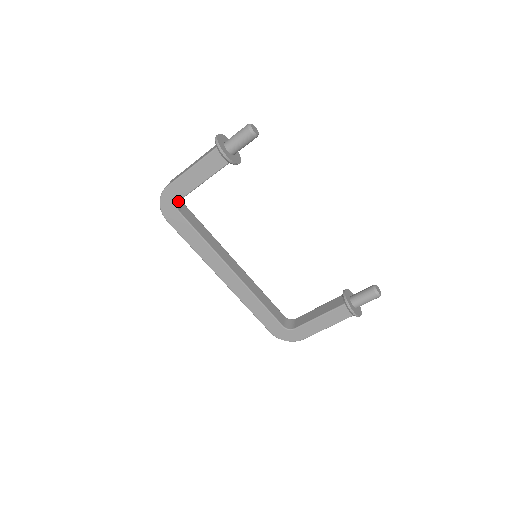
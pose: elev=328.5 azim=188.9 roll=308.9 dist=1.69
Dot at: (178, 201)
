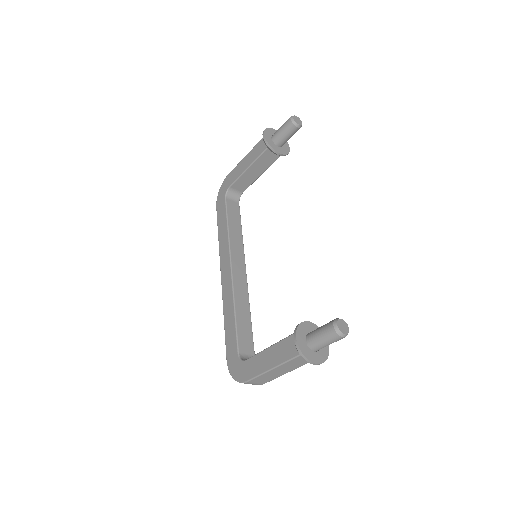
Dot at: (229, 187)
